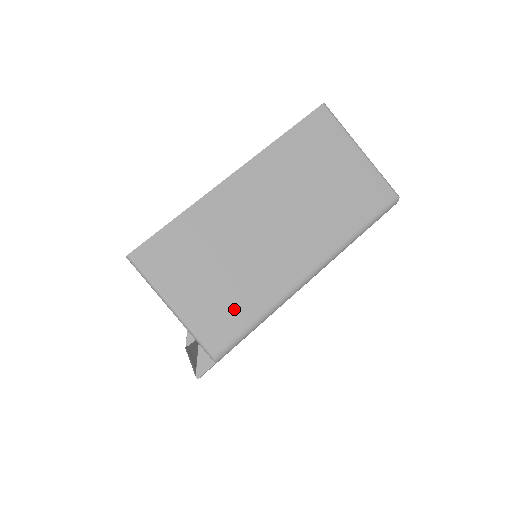
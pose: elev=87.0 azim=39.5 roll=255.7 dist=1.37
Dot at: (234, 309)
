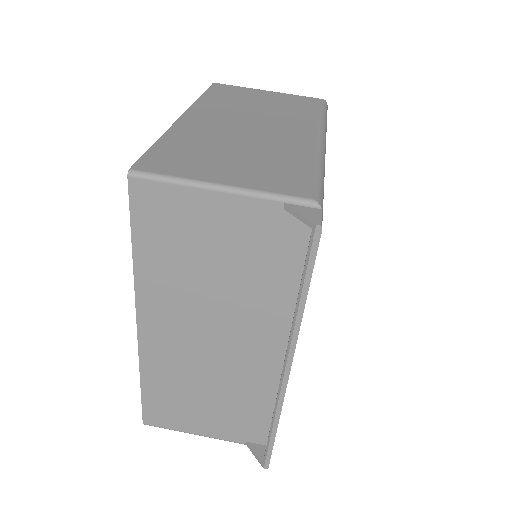
Dot at: (287, 169)
